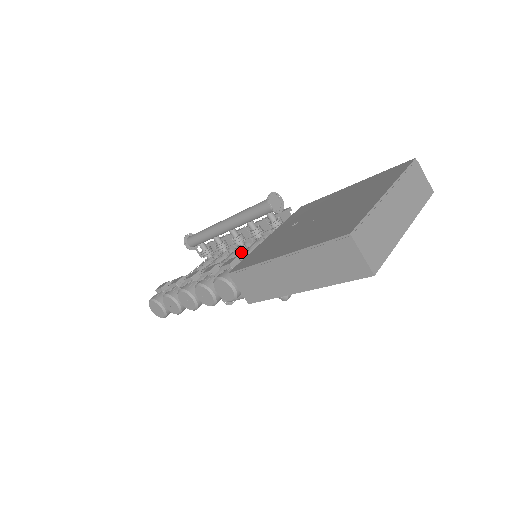
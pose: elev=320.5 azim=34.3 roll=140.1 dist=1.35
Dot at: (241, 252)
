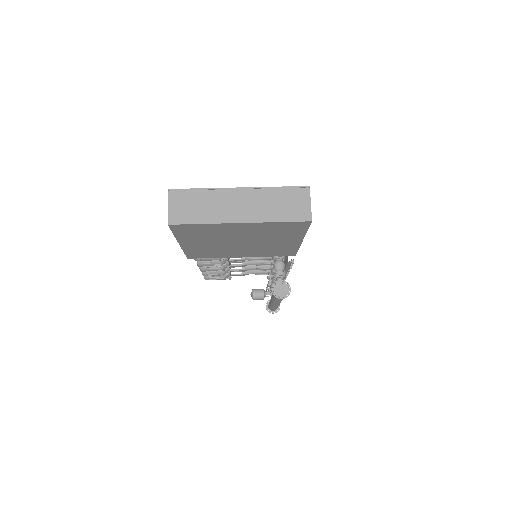
Dot at: occluded
